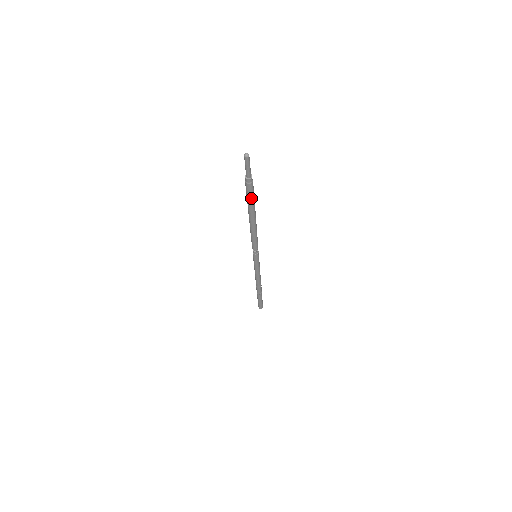
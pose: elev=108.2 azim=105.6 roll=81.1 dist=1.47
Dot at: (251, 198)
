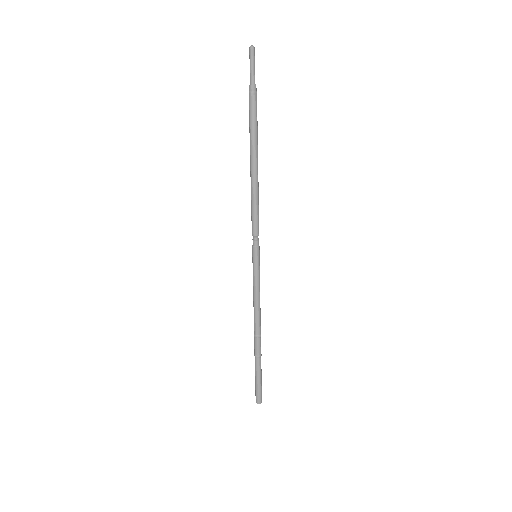
Dot at: (252, 121)
